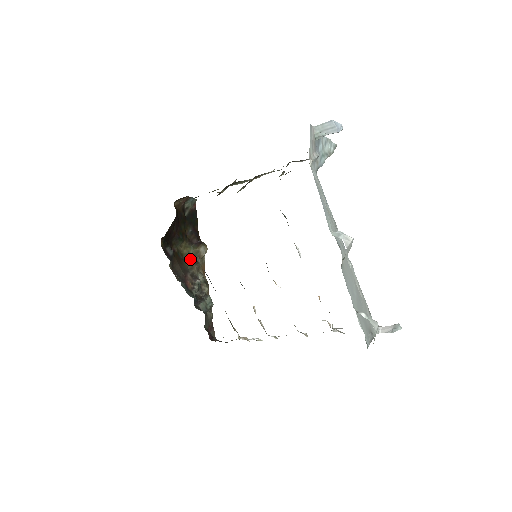
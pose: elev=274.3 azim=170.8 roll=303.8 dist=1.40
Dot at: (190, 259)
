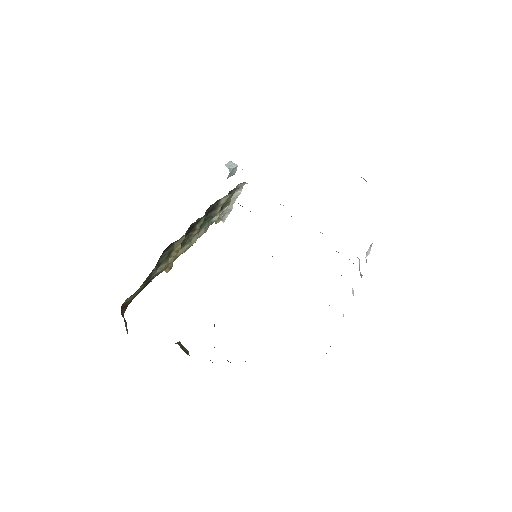
Dot at: occluded
